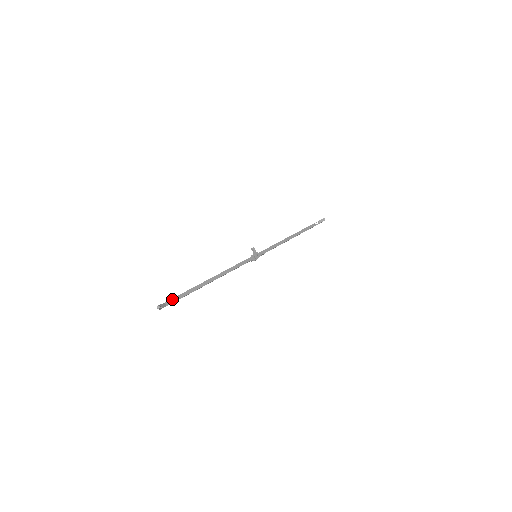
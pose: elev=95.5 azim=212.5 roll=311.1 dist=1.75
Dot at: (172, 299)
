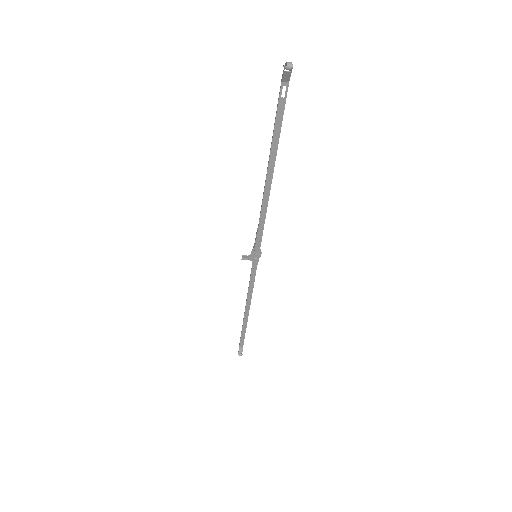
Dot at: (240, 342)
